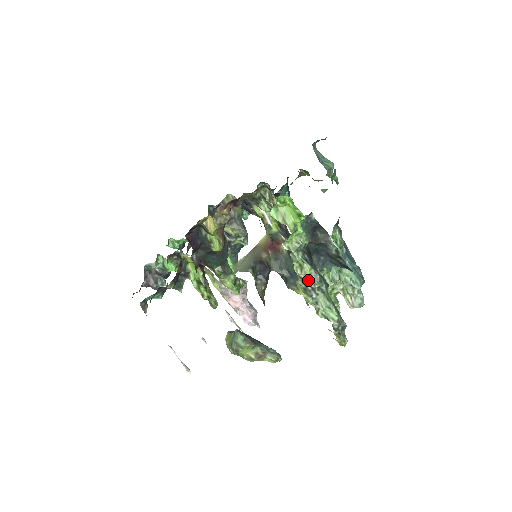
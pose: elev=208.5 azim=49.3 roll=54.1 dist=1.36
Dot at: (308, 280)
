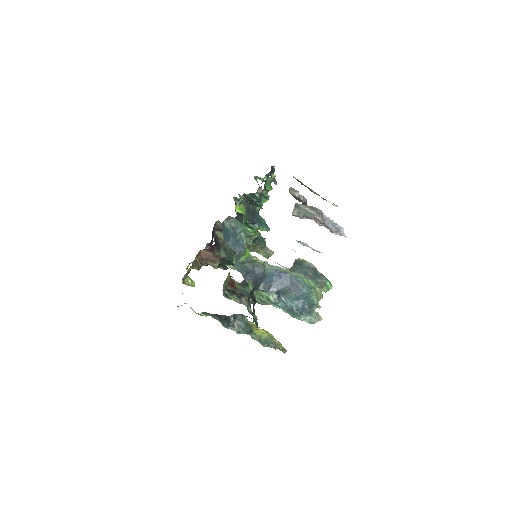
Dot at: occluded
